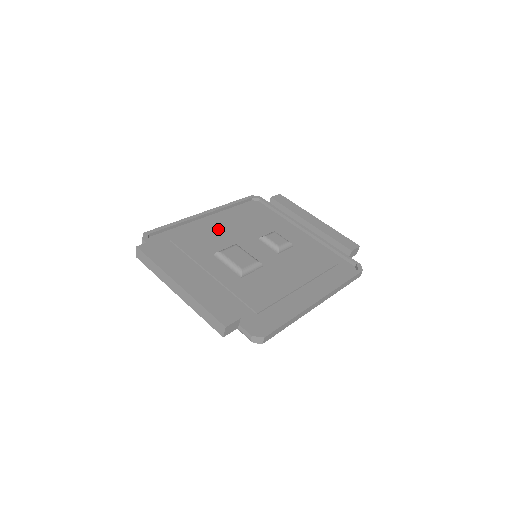
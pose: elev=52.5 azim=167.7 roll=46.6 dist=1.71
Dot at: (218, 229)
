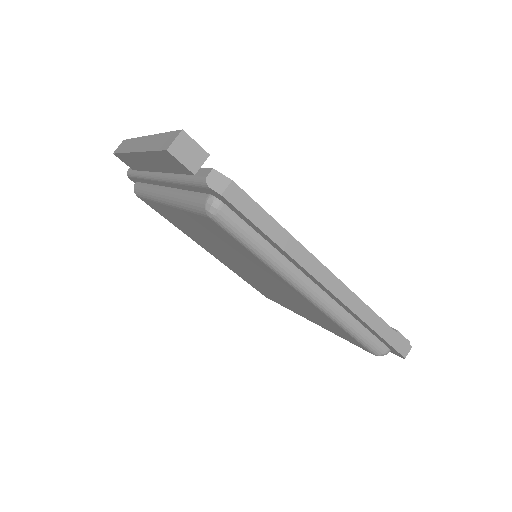
Dot at: occluded
